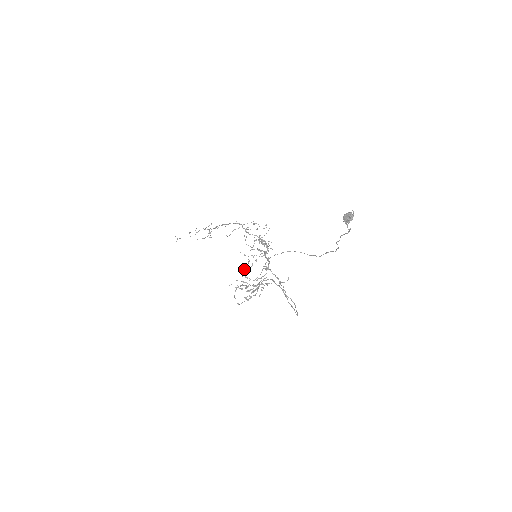
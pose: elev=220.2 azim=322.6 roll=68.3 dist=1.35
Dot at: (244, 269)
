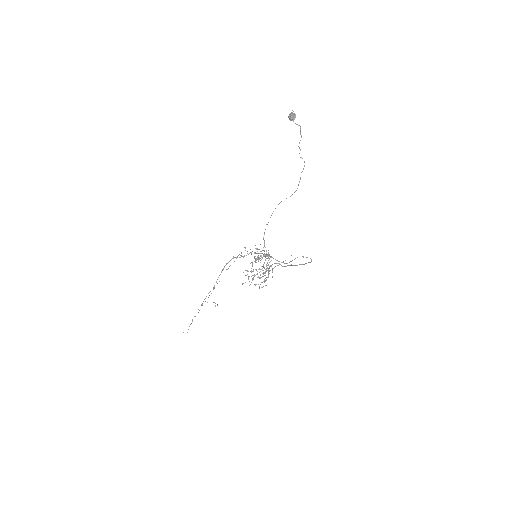
Dot at: occluded
